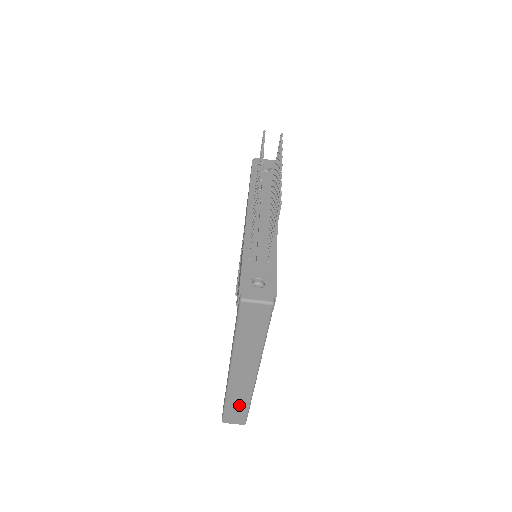
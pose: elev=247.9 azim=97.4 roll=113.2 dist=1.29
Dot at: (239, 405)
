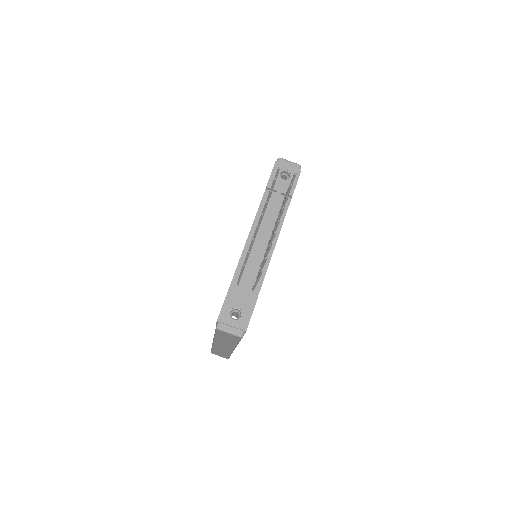
Dot at: (222, 353)
